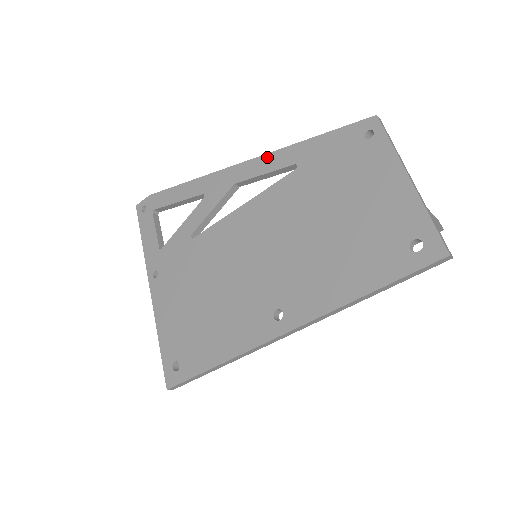
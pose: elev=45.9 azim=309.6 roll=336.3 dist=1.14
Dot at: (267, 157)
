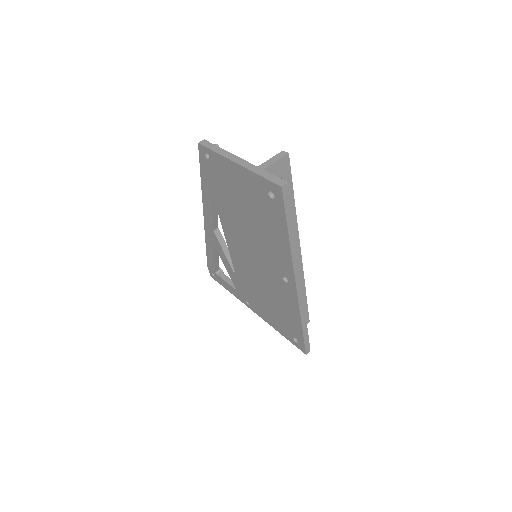
Dot at: (204, 206)
